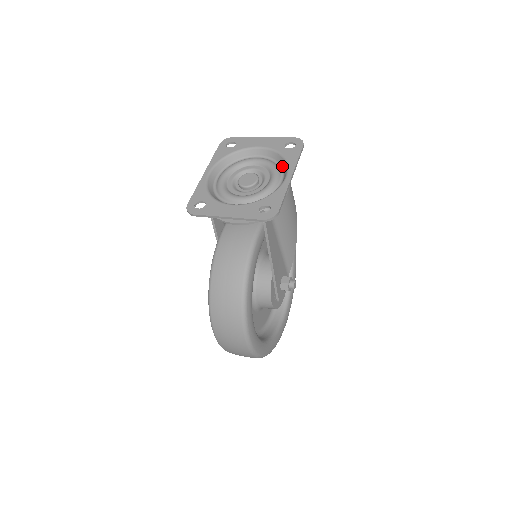
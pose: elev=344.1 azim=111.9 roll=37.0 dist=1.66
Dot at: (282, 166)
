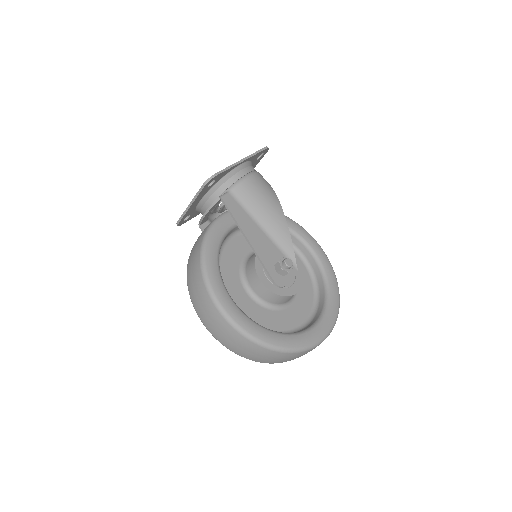
Dot at: occluded
